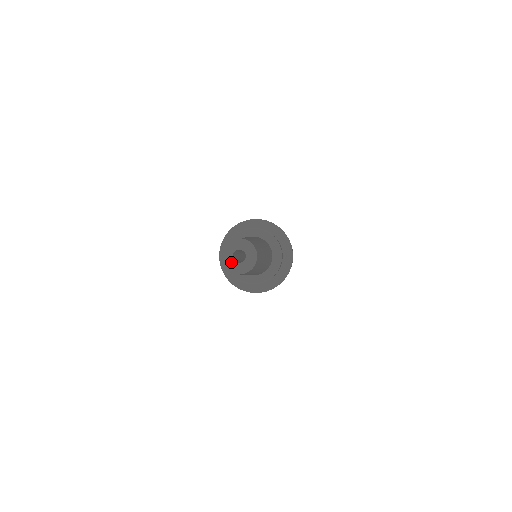
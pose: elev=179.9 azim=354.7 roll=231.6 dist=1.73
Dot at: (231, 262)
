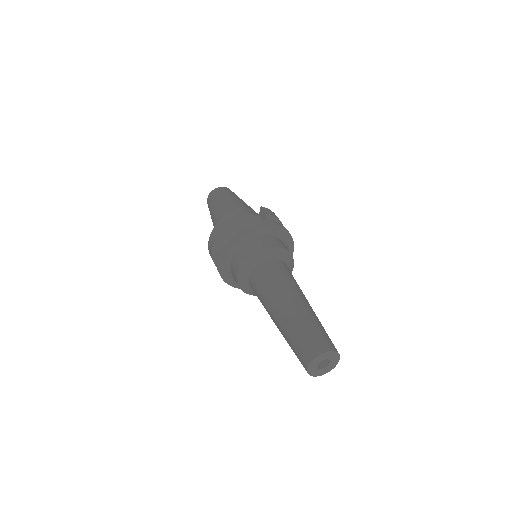
Dot at: (319, 371)
